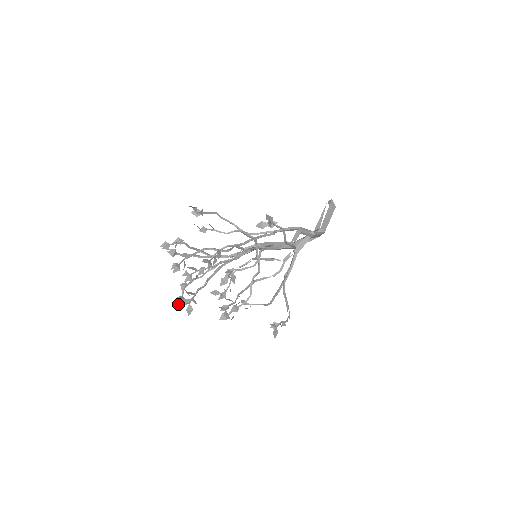
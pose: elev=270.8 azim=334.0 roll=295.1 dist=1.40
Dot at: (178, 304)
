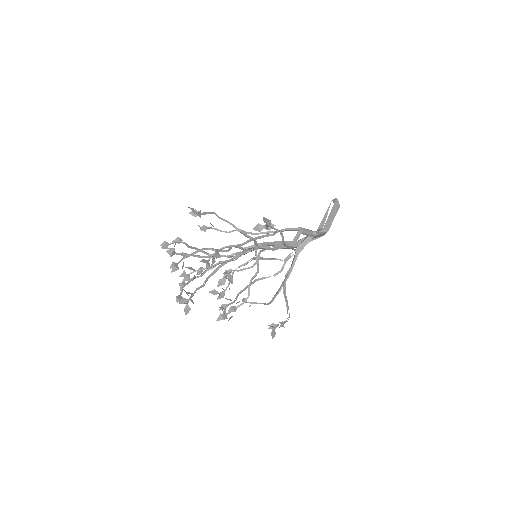
Dot at: occluded
